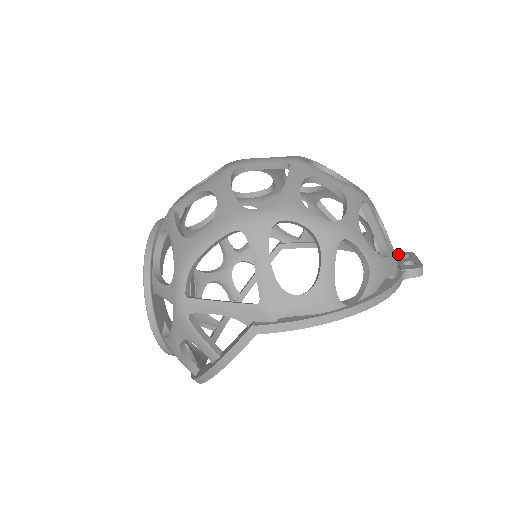
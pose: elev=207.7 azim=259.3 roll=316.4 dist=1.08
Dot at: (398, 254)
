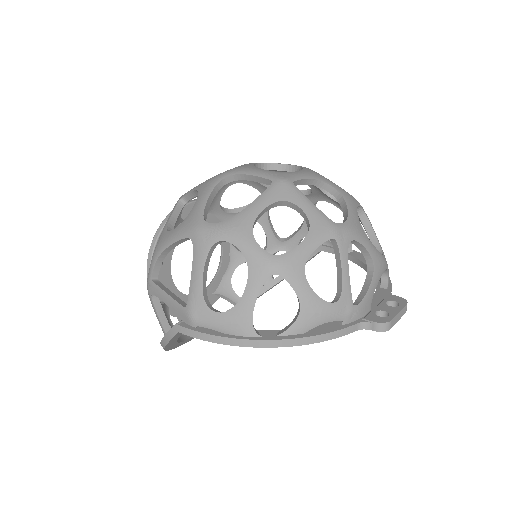
Dot at: (391, 298)
